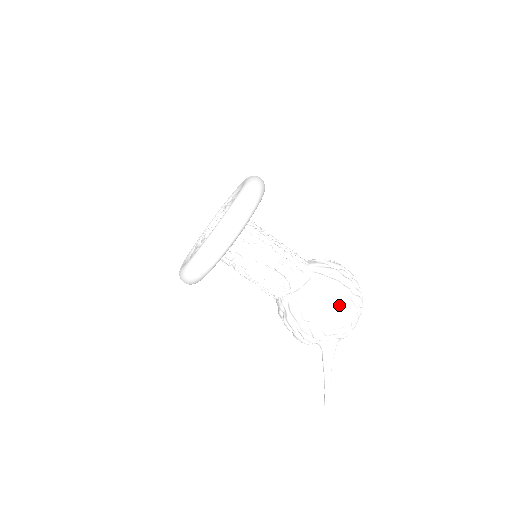
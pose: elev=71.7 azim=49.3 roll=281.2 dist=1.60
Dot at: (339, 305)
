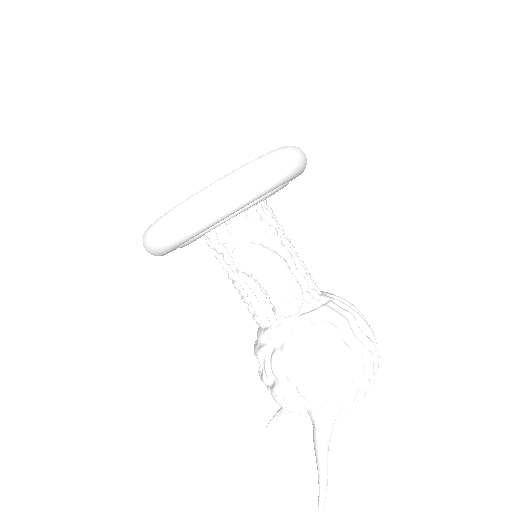
Dot at: (365, 346)
